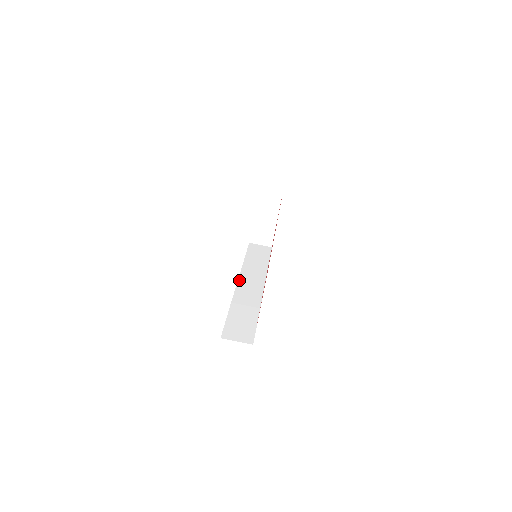
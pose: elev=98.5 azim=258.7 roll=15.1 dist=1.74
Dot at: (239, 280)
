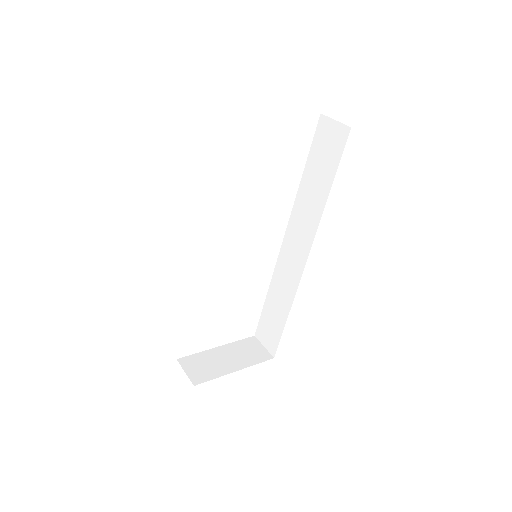
Dot at: occluded
